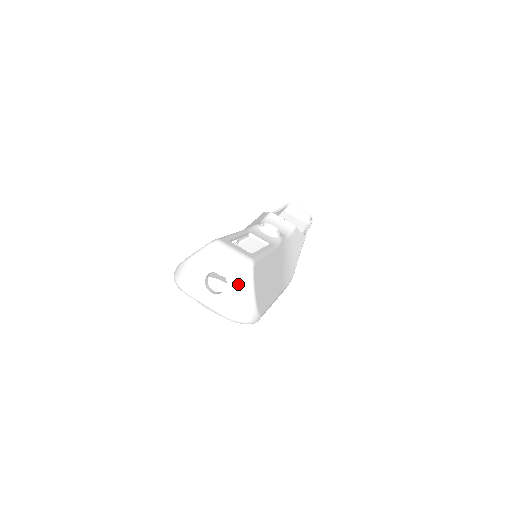
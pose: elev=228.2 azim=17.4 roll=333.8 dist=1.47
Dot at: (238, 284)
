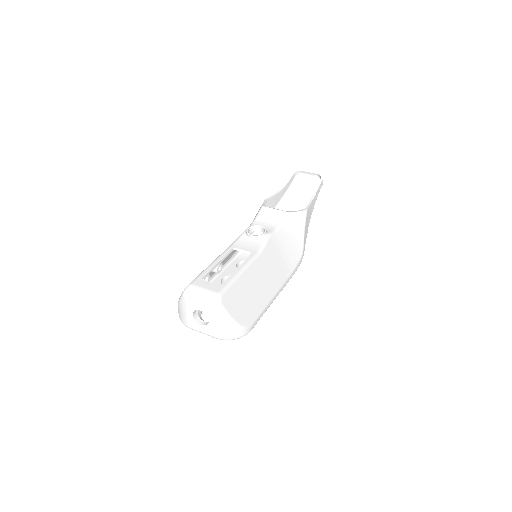
Dot at: (215, 316)
